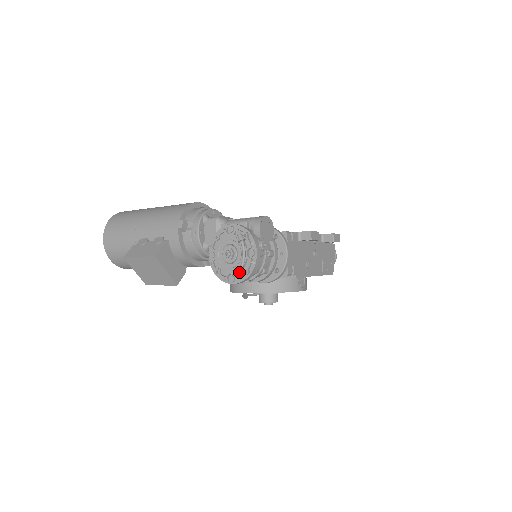
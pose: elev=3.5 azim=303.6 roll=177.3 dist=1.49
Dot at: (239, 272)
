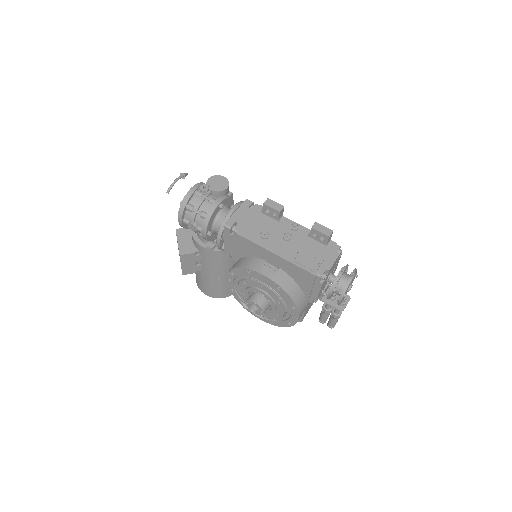
Dot at: (167, 192)
